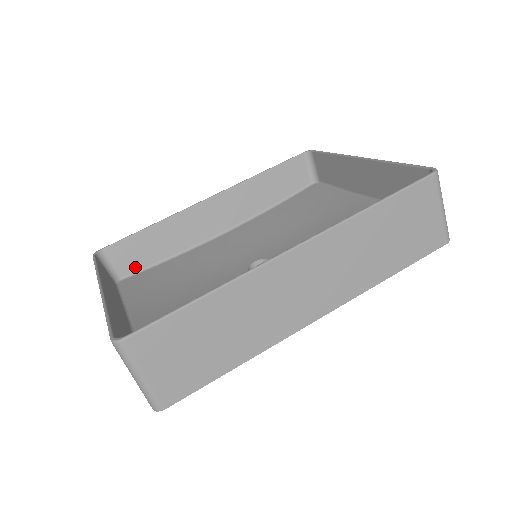
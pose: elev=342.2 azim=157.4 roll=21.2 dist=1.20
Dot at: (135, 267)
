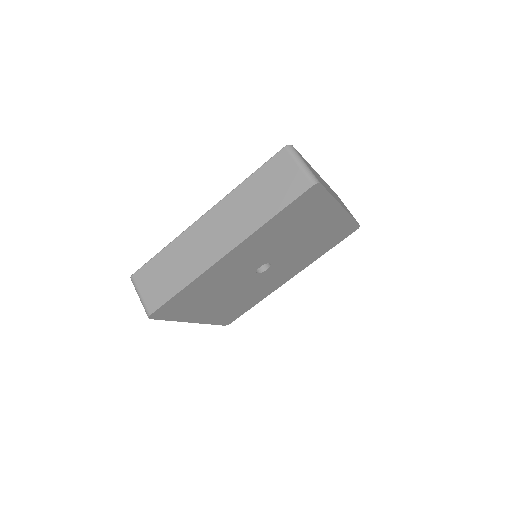
Dot at: occluded
